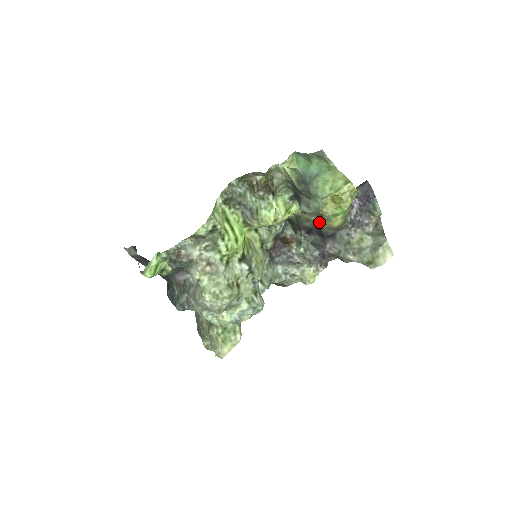
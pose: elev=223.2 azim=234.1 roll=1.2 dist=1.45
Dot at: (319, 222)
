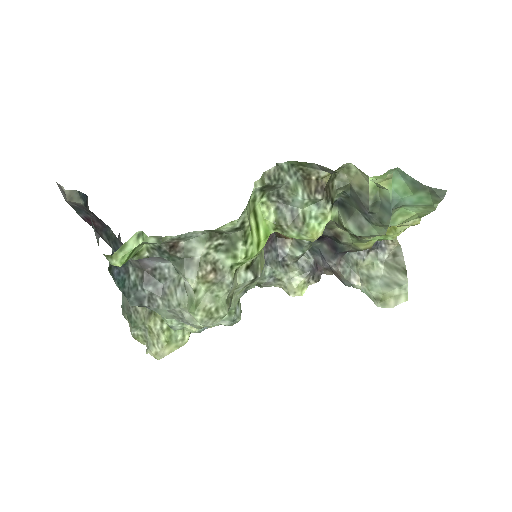
Dot at: (346, 238)
